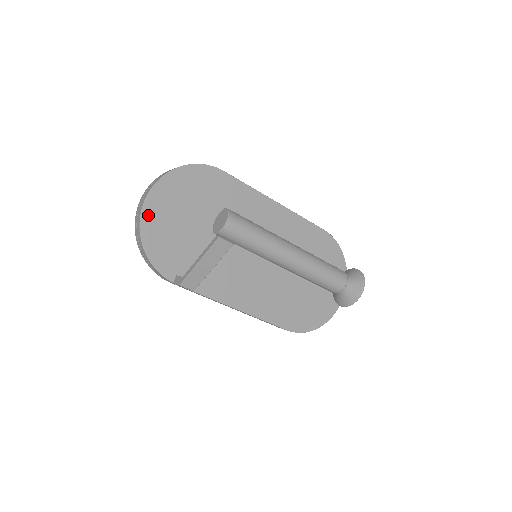
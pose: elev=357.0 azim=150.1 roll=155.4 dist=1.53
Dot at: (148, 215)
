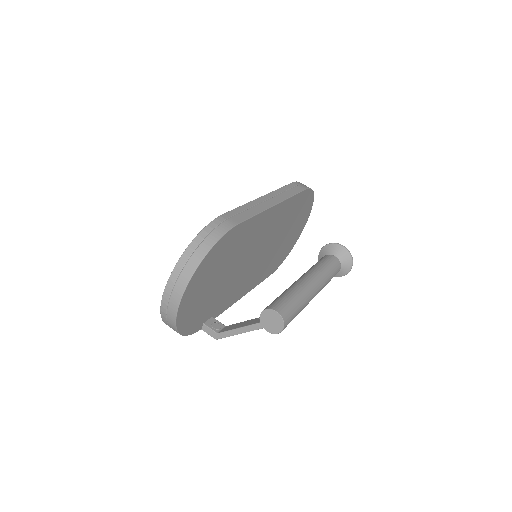
Dot at: (181, 314)
